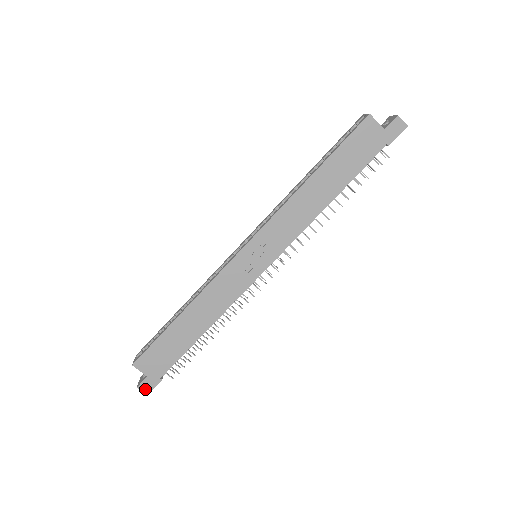
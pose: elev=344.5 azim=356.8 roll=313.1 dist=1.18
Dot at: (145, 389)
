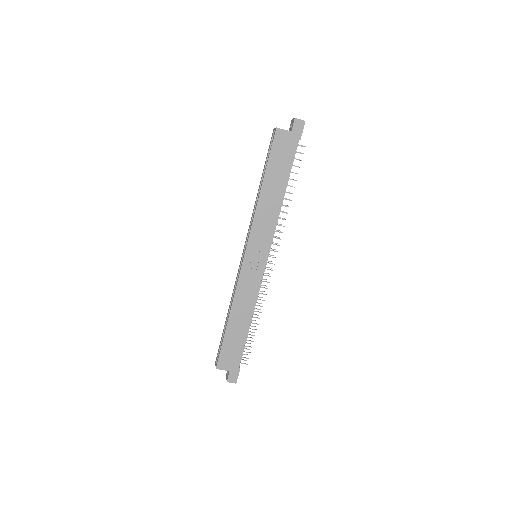
Dot at: (233, 380)
